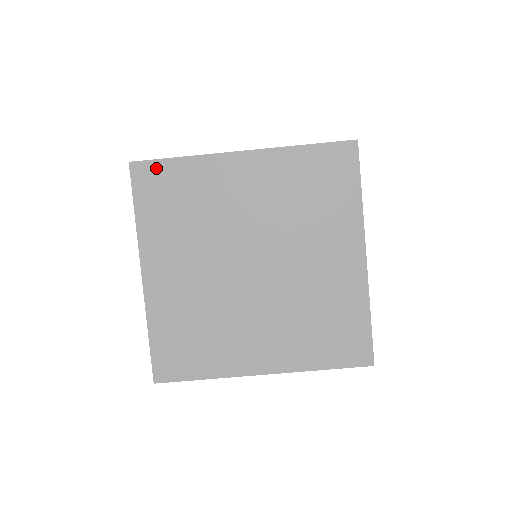
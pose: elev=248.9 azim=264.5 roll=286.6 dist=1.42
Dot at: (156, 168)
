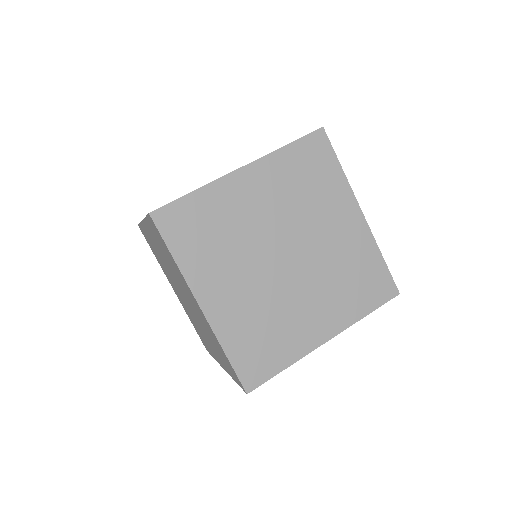
Dot at: occluded
